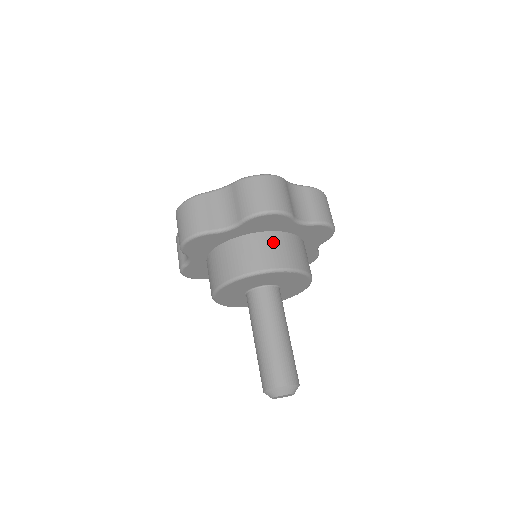
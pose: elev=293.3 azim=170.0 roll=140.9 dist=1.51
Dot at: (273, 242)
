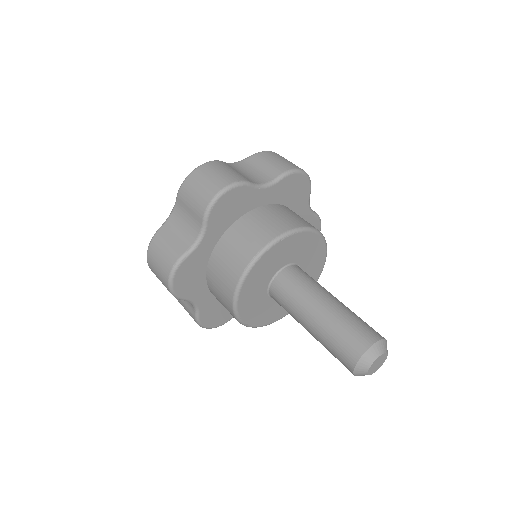
Dot at: (252, 222)
